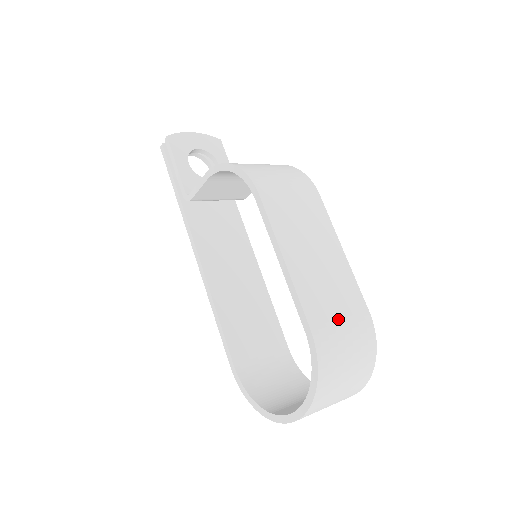
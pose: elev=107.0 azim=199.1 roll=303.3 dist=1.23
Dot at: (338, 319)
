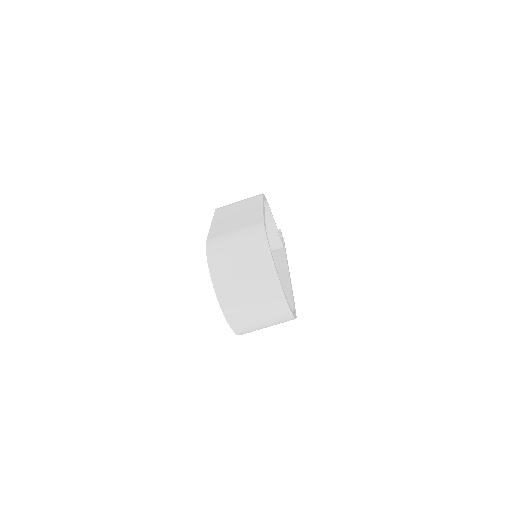
Dot at: (232, 231)
